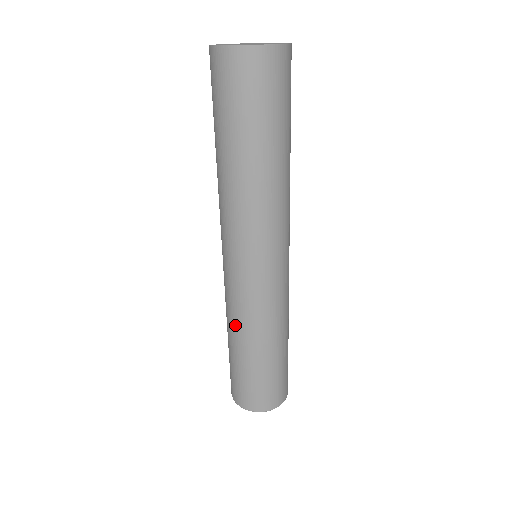
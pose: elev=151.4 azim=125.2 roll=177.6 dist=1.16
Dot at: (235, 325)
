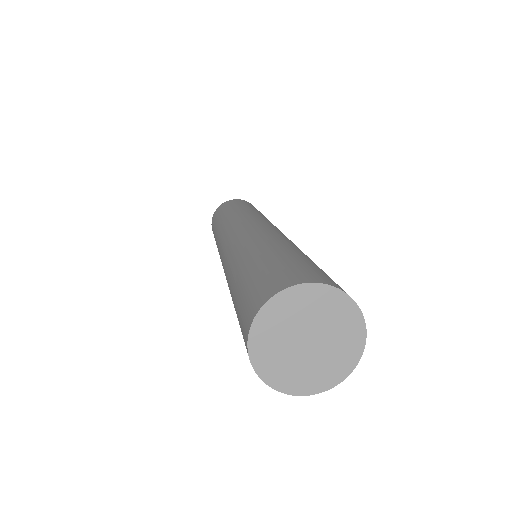
Dot at: occluded
